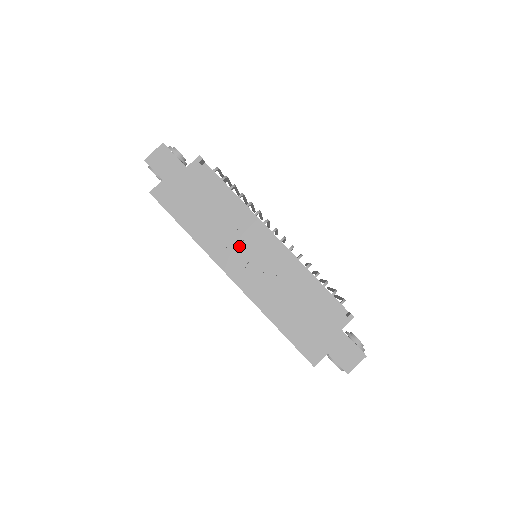
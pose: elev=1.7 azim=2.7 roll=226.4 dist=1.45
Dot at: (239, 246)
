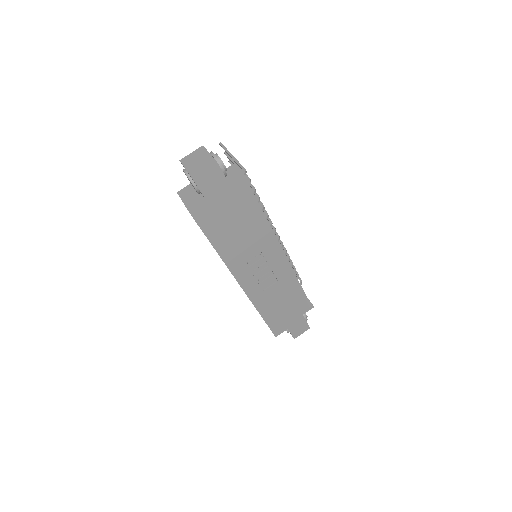
Dot at: (256, 262)
